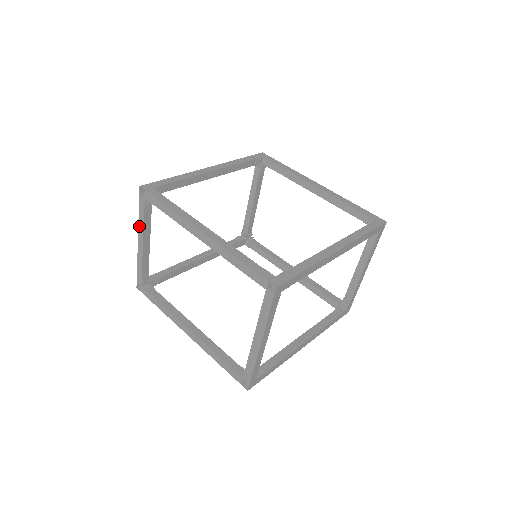
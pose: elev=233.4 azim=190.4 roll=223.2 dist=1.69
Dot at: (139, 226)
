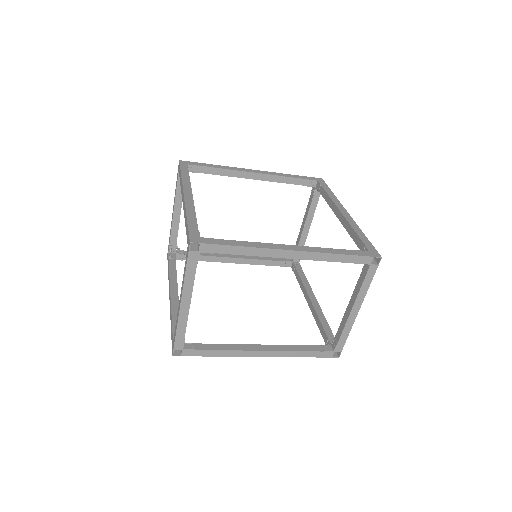
Dot at: (185, 287)
